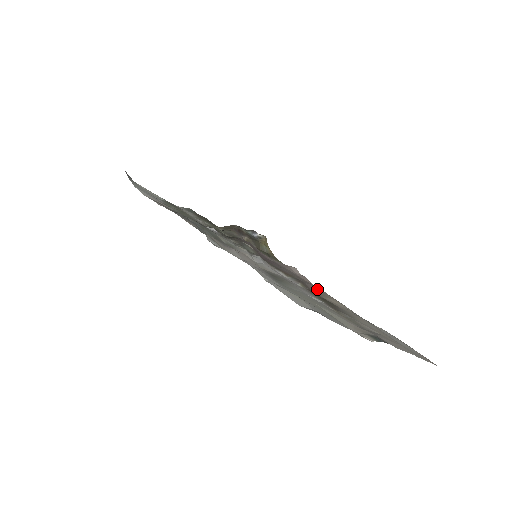
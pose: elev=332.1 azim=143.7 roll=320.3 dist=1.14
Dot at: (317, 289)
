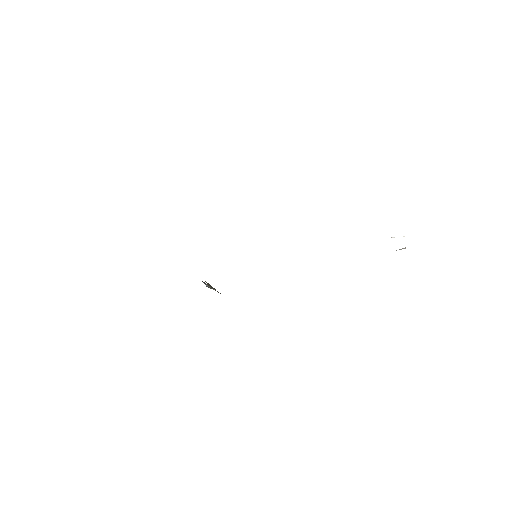
Dot at: occluded
